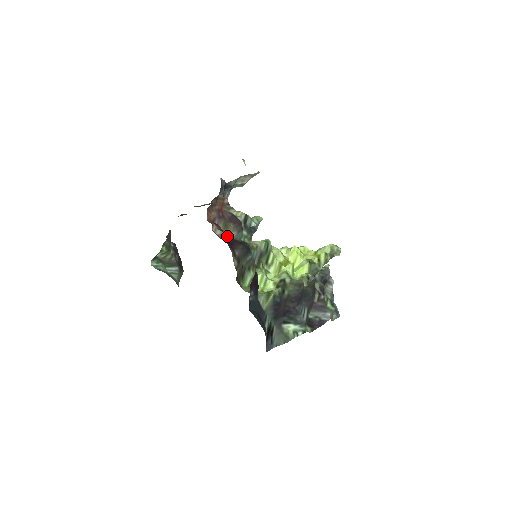
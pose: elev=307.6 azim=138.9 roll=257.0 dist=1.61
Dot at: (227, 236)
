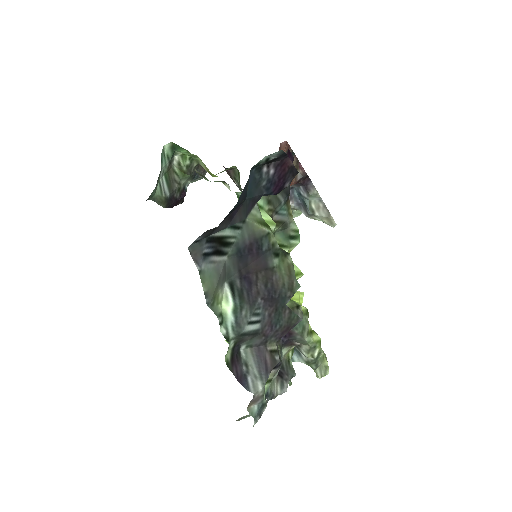
Dot at: occluded
